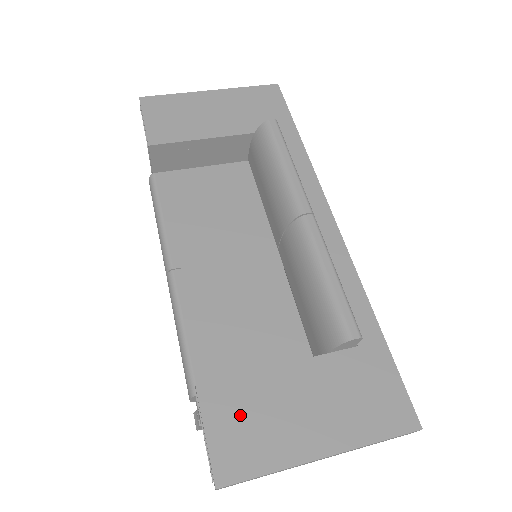
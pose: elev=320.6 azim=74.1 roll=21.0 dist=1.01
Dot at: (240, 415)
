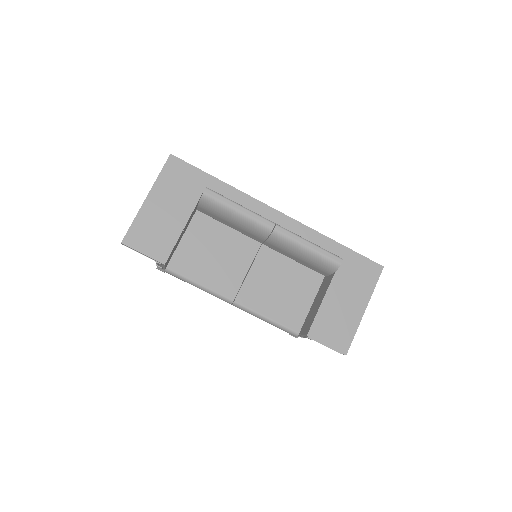
Dot at: (330, 328)
